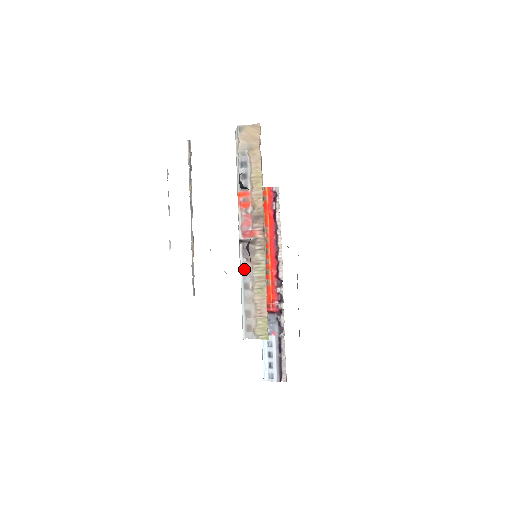
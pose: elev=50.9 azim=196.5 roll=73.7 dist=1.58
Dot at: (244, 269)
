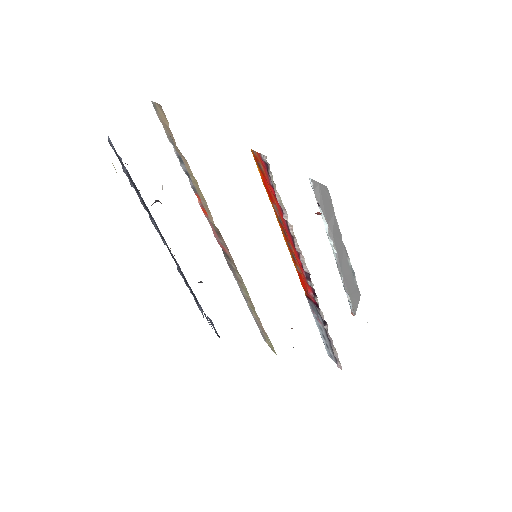
Dot at: (236, 280)
